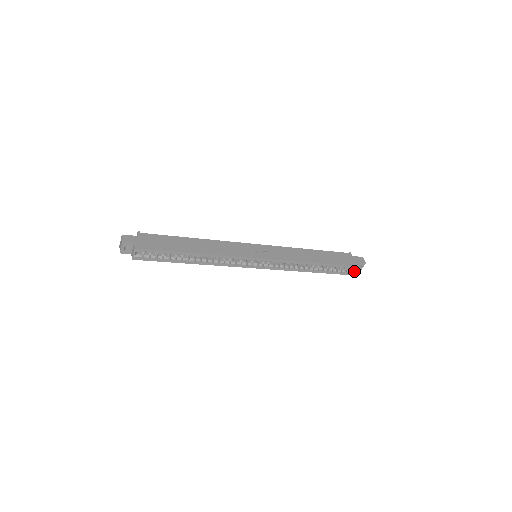
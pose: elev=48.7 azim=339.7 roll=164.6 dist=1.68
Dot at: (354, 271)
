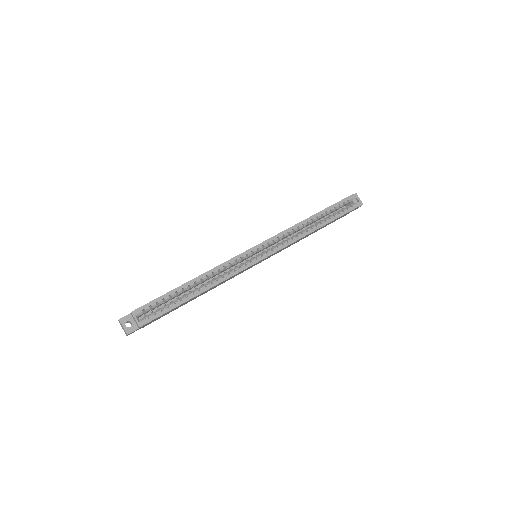
Dot at: (354, 204)
